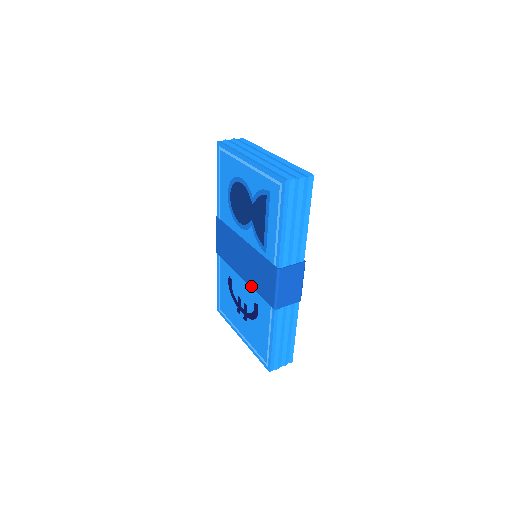
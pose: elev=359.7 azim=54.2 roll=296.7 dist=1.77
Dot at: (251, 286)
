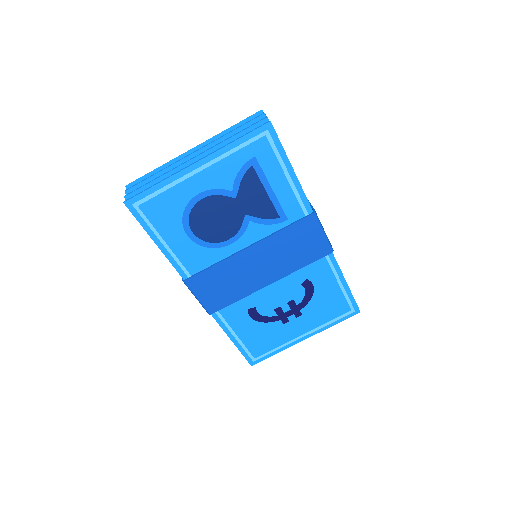
Dot at: (289, 273)
